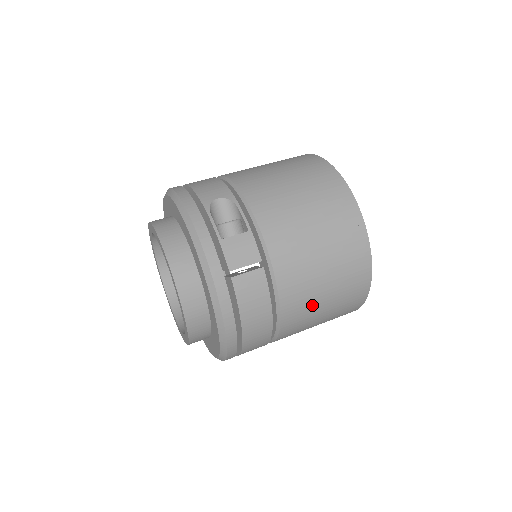
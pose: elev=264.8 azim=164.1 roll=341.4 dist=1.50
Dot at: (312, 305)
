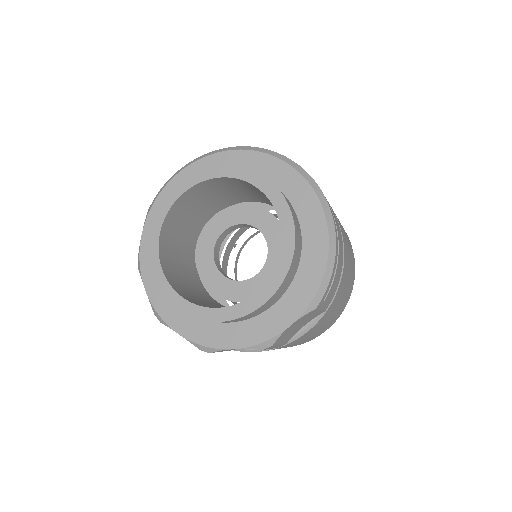
Dot at: occluded
